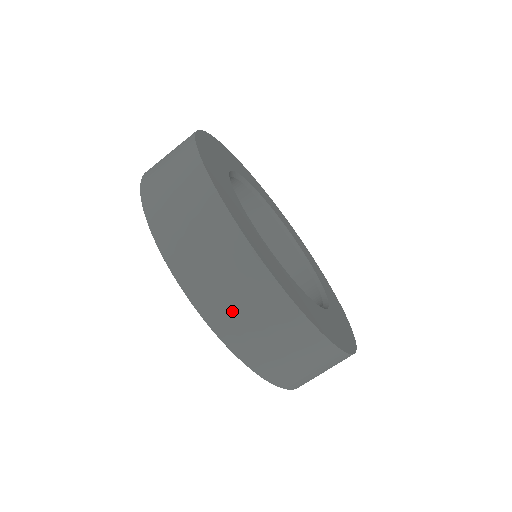
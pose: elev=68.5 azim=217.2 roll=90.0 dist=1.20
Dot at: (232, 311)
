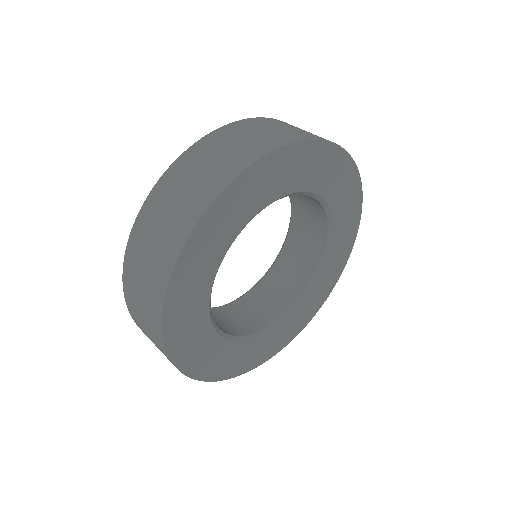
Dot at: (149, 232)
